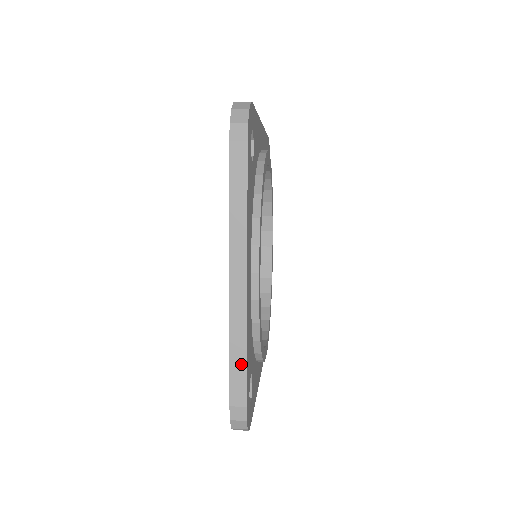
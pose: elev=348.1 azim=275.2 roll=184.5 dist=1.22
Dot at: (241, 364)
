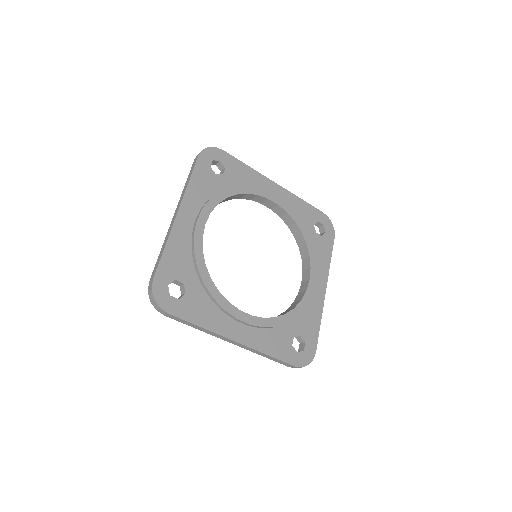
Dot at: (161, 256)
